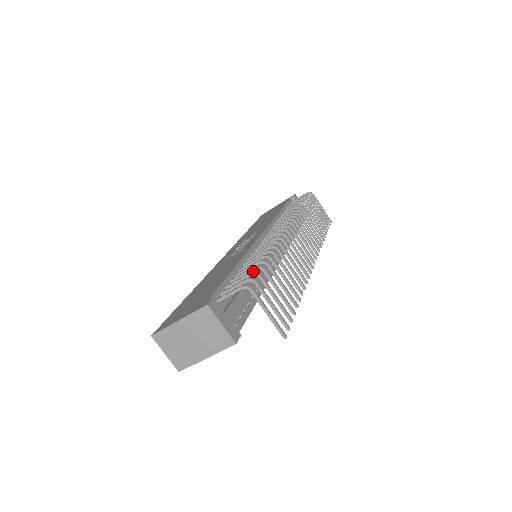
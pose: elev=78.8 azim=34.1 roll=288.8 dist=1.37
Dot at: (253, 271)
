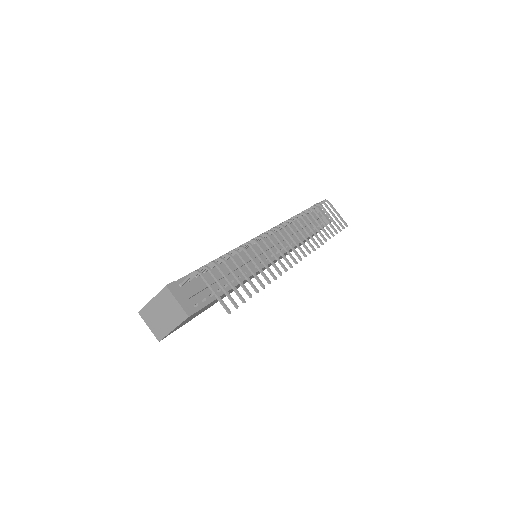
Dot at: (212, 261)
